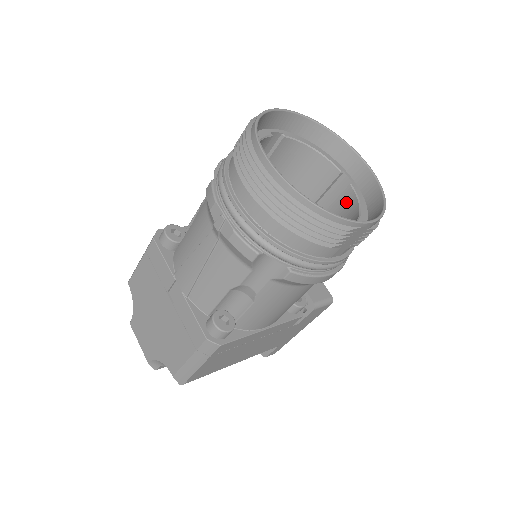
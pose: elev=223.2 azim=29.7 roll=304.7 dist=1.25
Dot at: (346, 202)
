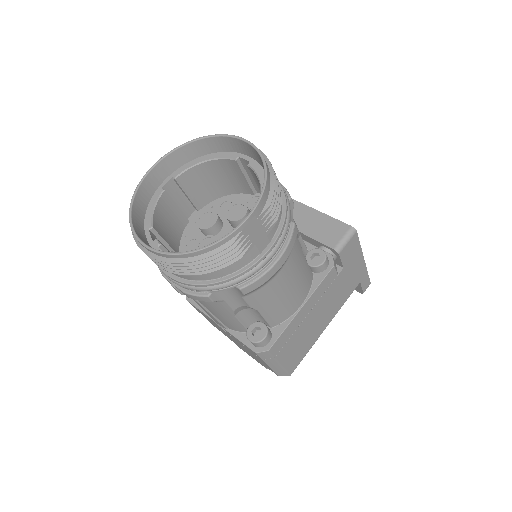
Dot at: (258, 180)
